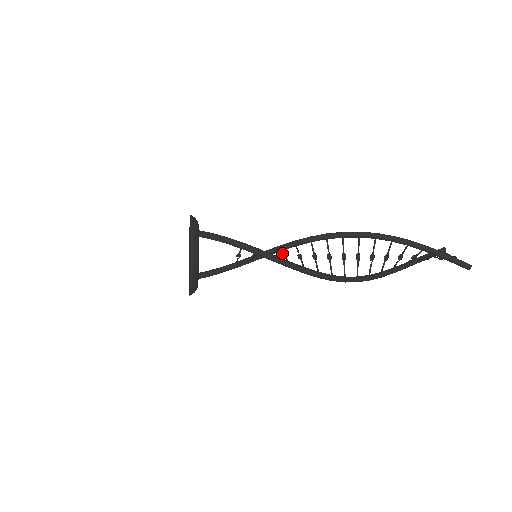
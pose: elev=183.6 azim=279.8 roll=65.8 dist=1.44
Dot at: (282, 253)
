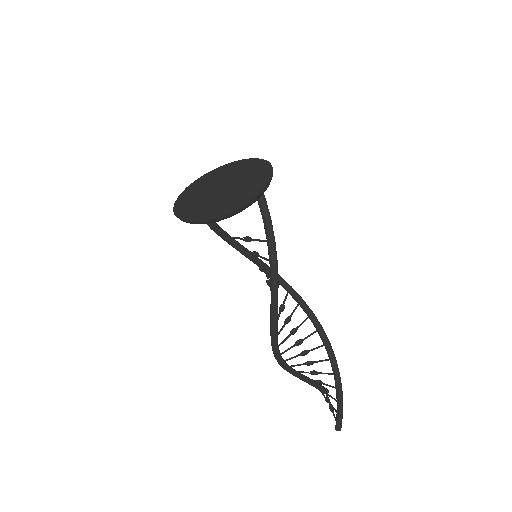
Dot at: (267, 276)
